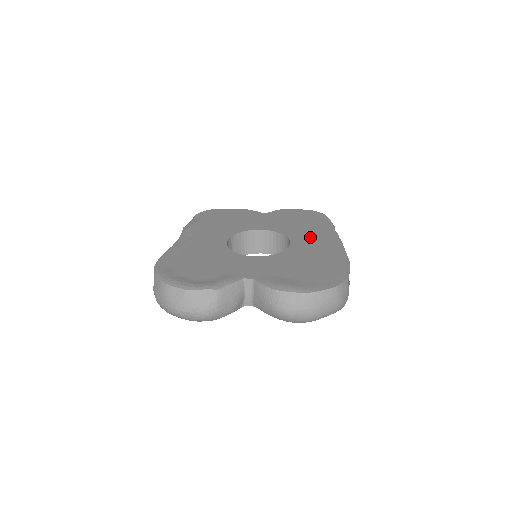
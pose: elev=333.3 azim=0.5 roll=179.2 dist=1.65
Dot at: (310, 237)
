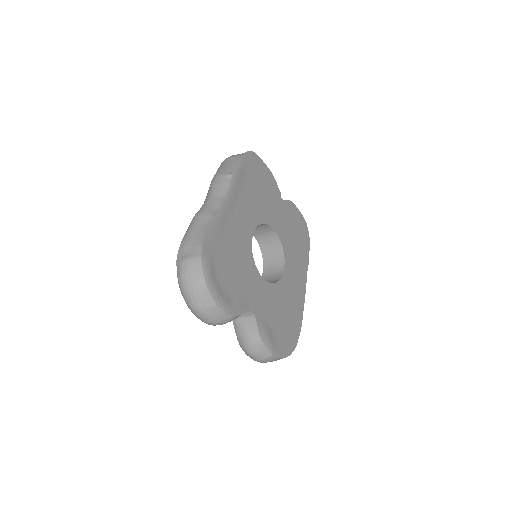
Dot at: (295, 270)
